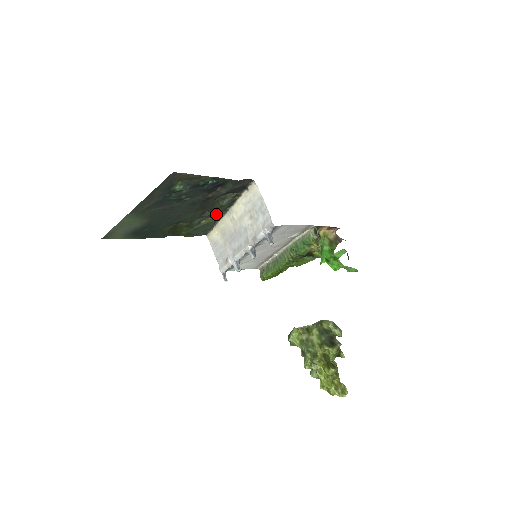
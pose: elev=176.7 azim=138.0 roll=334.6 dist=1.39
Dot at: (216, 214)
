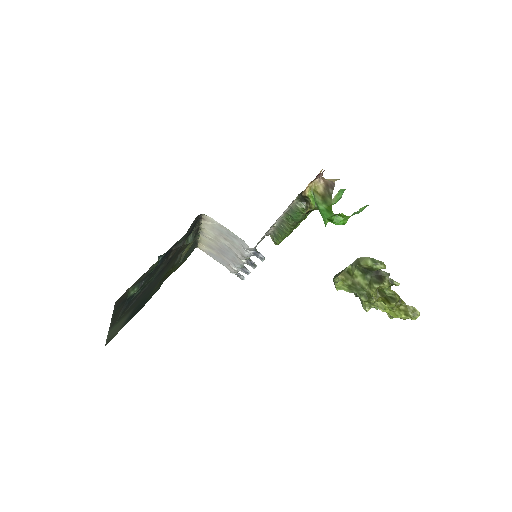
Dot at: occluded
